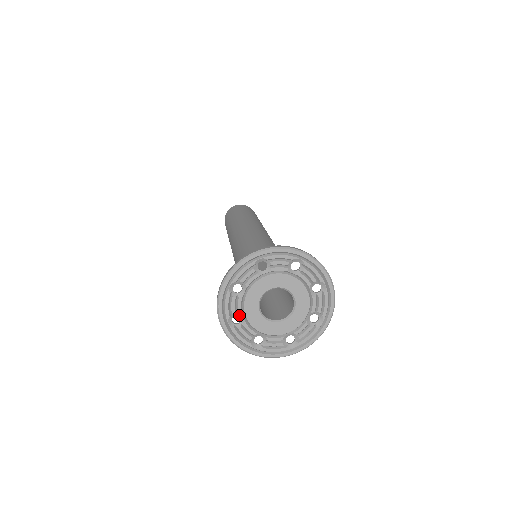
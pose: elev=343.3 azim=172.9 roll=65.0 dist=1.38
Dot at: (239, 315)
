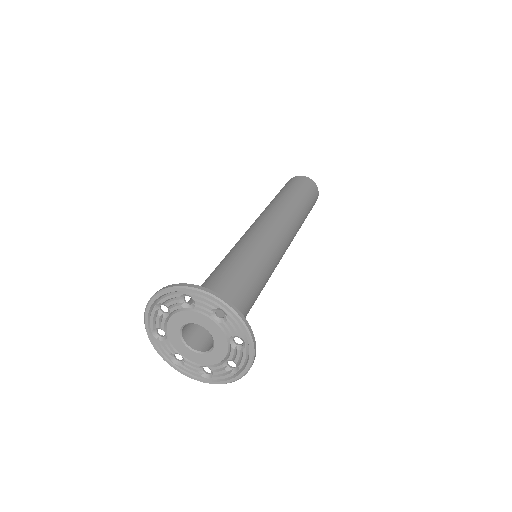
Dot at: (169, 310)
